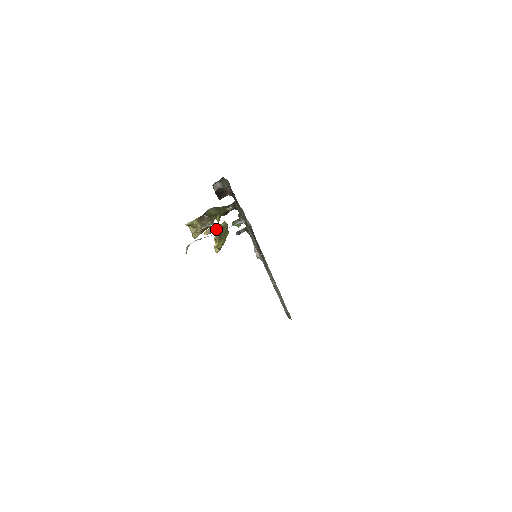
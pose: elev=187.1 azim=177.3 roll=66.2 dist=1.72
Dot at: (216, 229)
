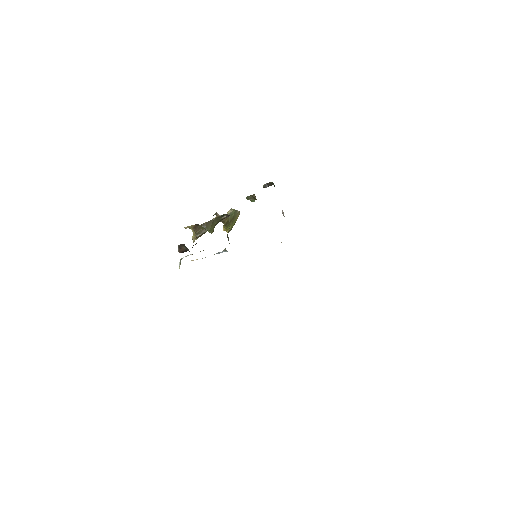
Dot at: occluded
